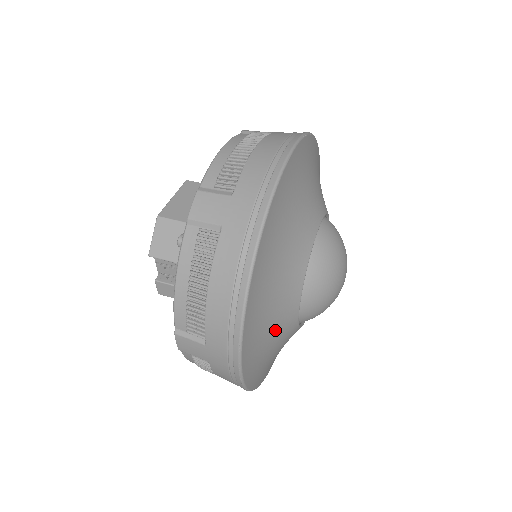
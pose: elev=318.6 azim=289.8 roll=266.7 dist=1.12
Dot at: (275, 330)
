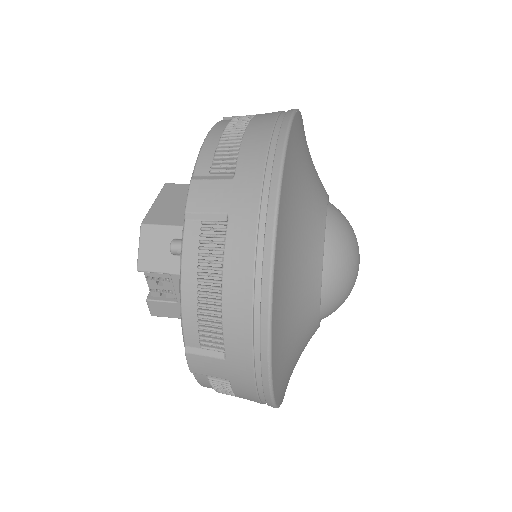
Dot at: (299, 330)
